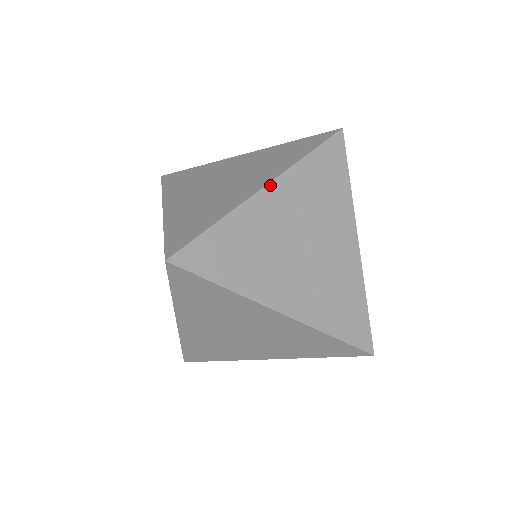
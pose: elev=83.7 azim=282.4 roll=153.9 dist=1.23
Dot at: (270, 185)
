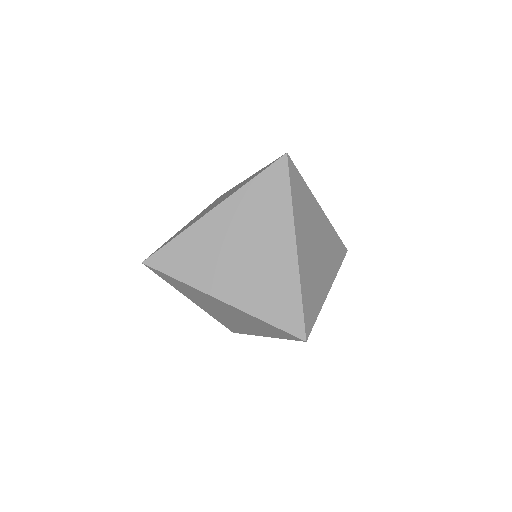
Dot at: (323, 211)
